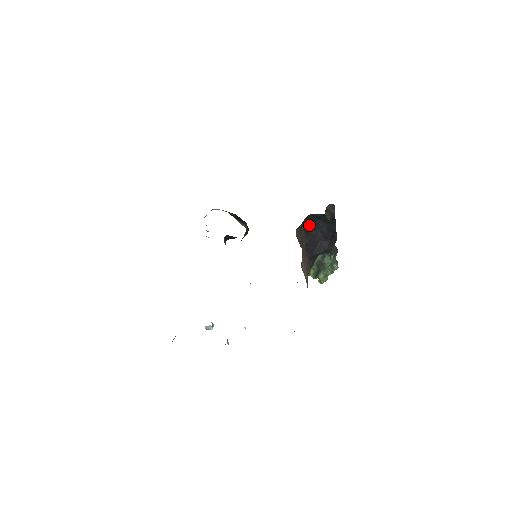
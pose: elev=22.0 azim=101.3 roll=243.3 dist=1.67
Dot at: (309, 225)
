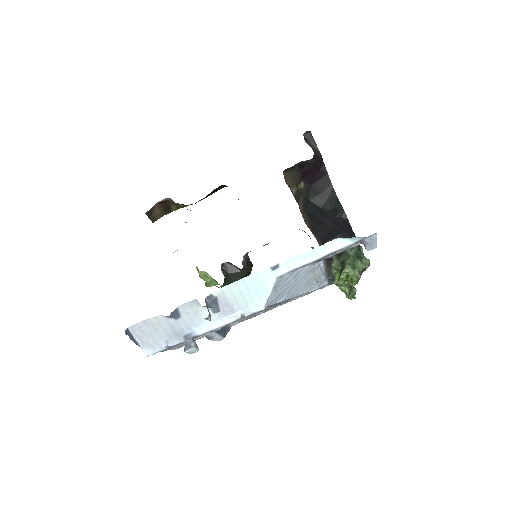
Dot at: (311, 213)
